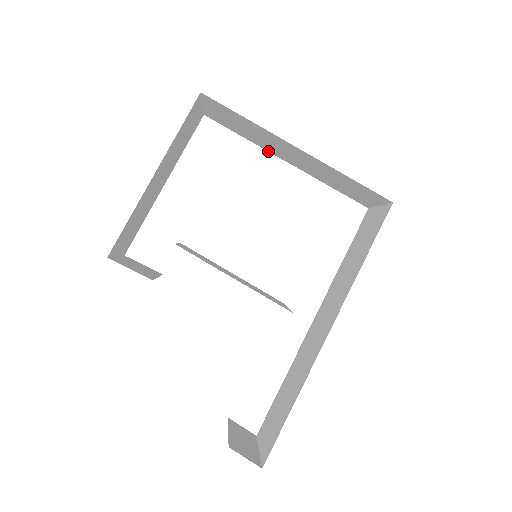
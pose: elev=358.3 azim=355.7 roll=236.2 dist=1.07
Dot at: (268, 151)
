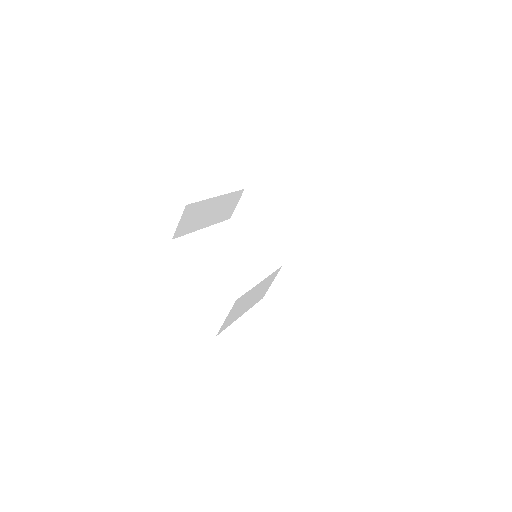
Dot at: occluded
